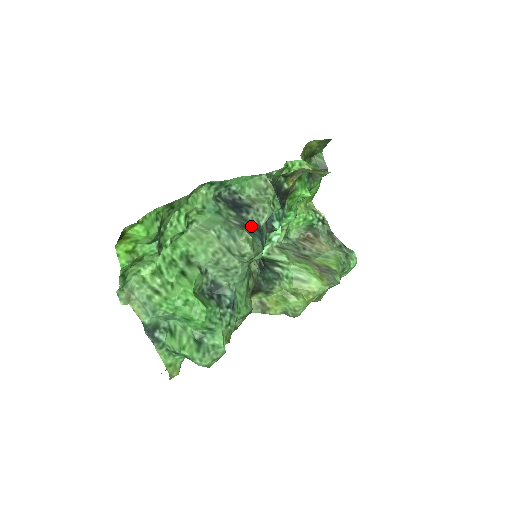
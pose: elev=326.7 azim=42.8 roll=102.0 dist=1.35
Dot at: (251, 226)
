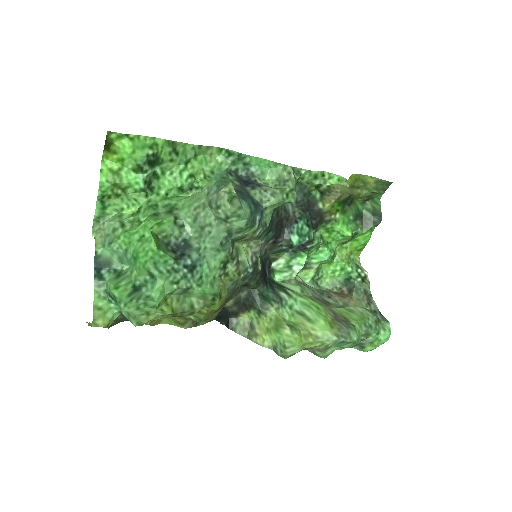
Dot at: (247, 196)
